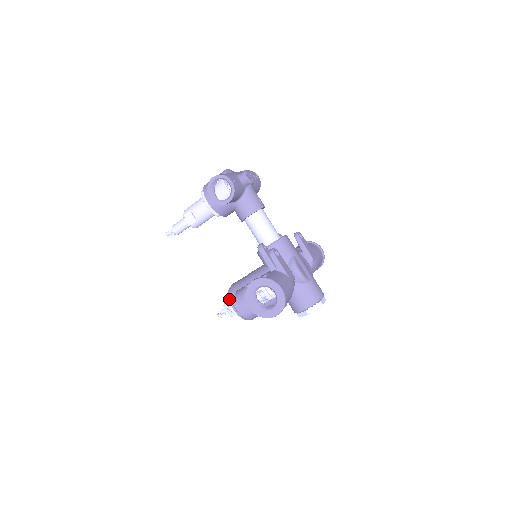
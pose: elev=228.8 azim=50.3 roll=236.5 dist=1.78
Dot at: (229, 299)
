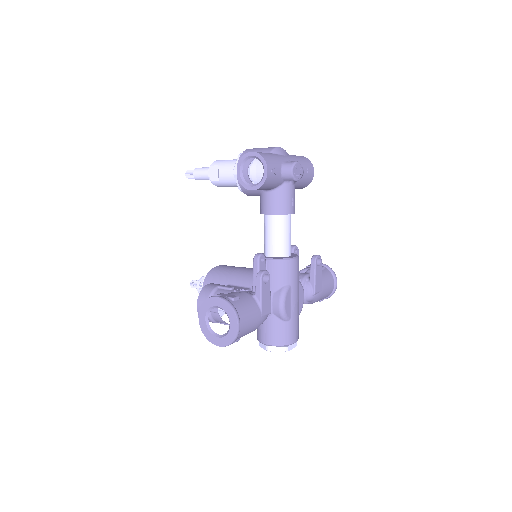
Dot at: (204, 280)
